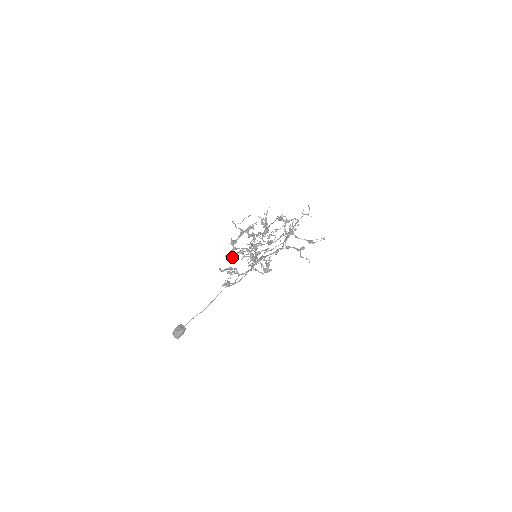
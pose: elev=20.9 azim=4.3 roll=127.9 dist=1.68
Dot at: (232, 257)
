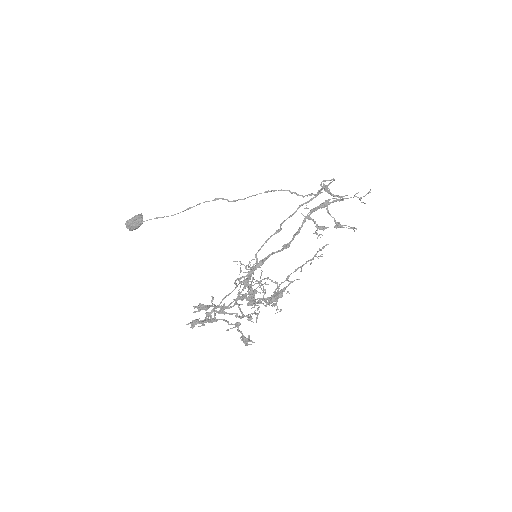
Dot at: (215, 308)
